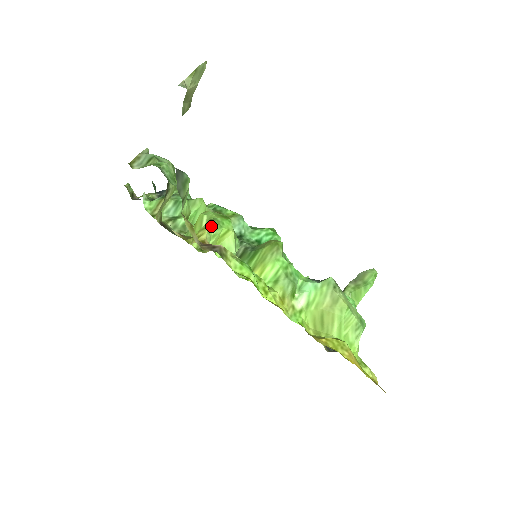
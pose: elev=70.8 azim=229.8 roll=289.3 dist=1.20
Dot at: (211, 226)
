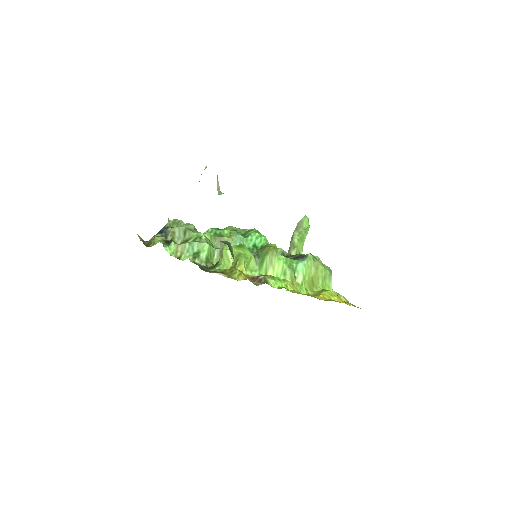
Dot at: (243, 261)
